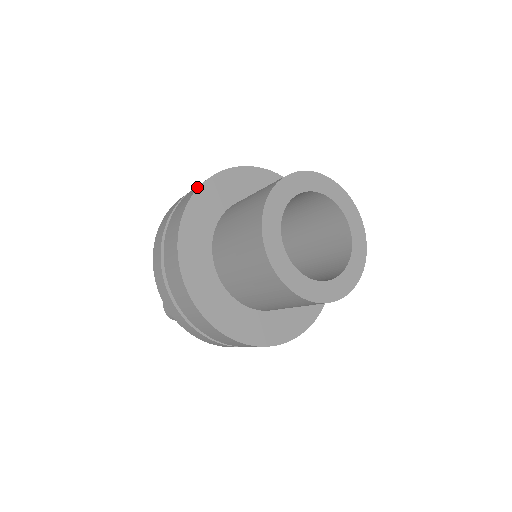
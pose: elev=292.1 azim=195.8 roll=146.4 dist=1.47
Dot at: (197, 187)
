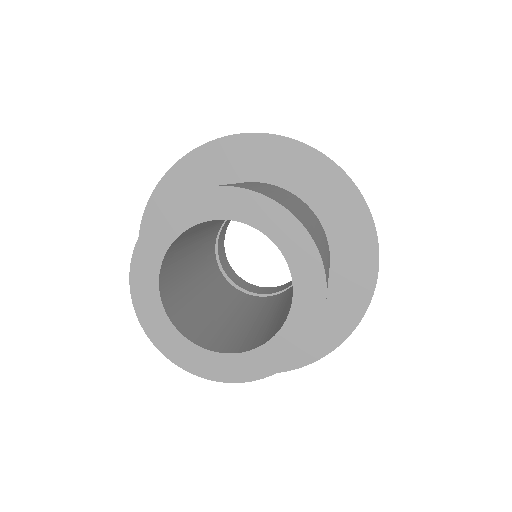
Dot at: (214, 140)
